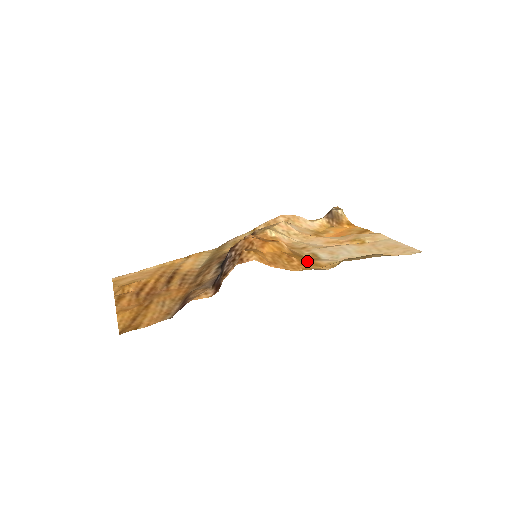
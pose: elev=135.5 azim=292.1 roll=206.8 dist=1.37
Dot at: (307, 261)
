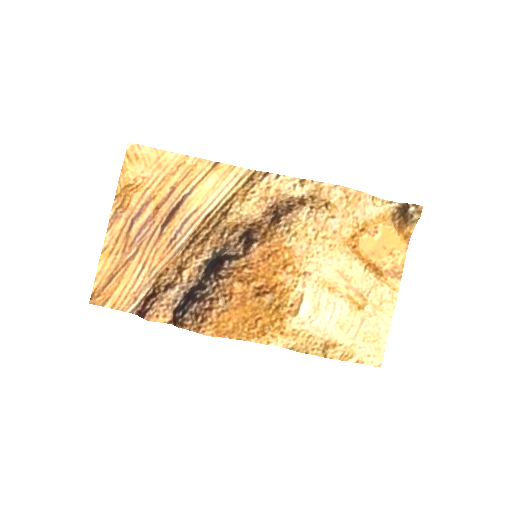
Dot at: (275, 322)
